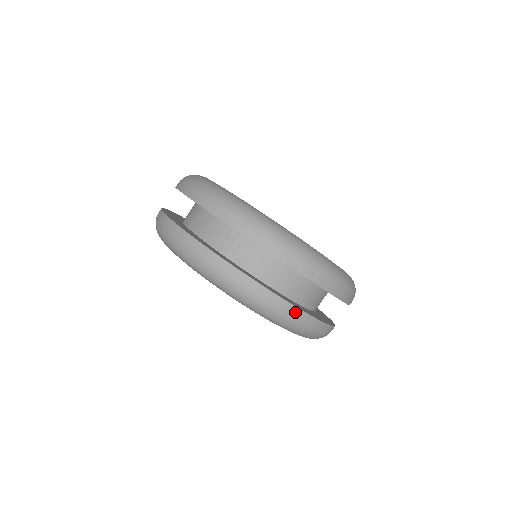
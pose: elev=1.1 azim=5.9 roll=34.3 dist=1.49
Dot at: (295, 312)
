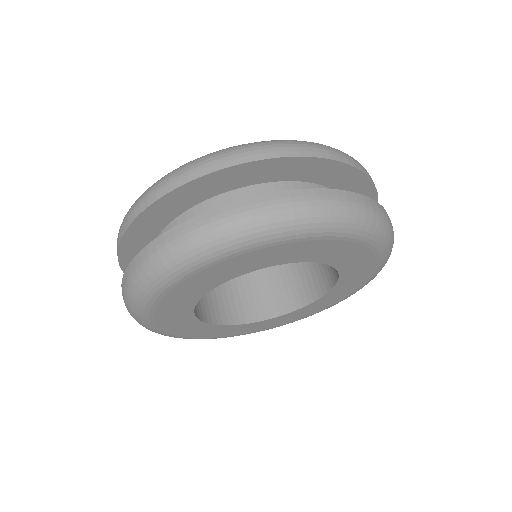
Dot at: (357, 198)
